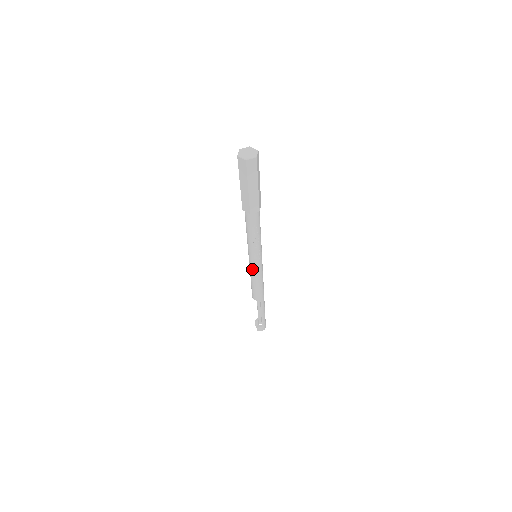
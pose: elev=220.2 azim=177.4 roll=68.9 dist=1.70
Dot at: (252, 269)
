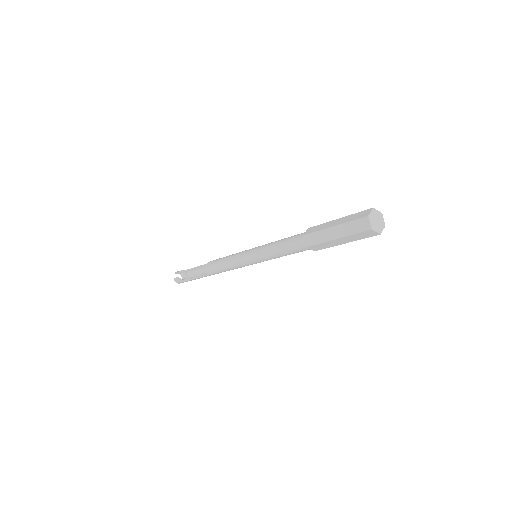
Dot at: (240, 260)
